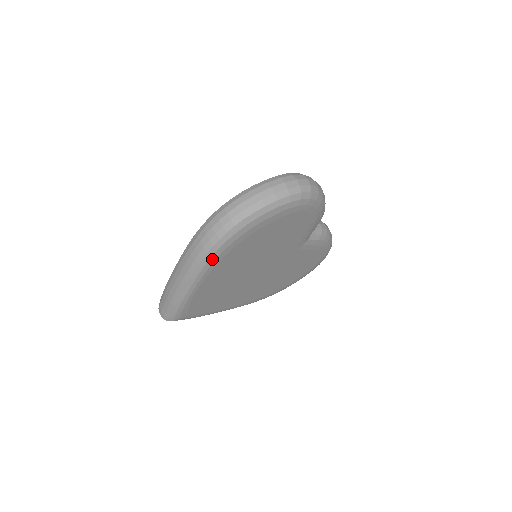
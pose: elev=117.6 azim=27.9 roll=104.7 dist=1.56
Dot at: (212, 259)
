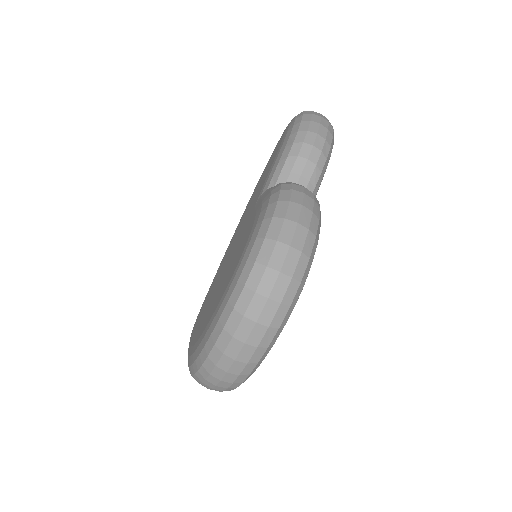
Dot at: occluded
